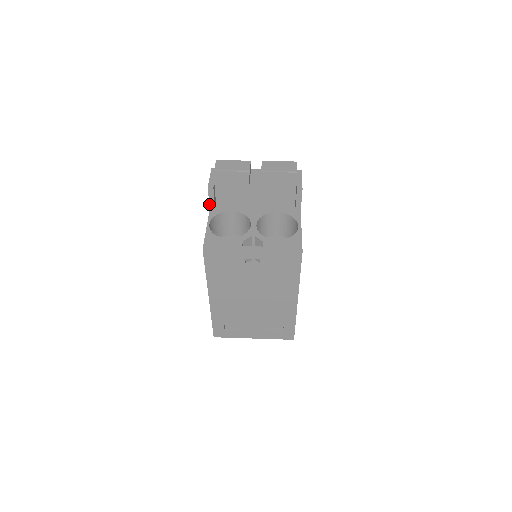
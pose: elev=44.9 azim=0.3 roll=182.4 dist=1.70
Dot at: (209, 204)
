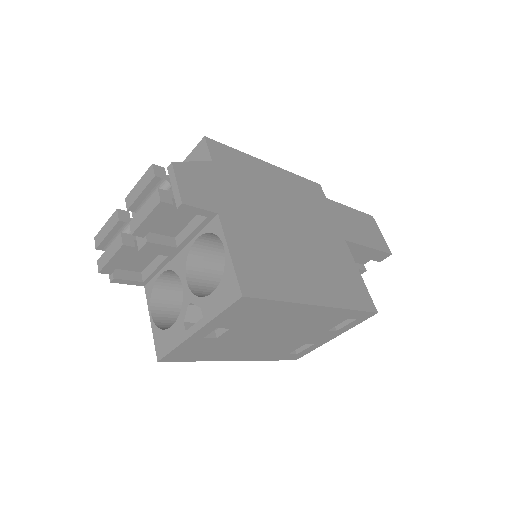
Dot at: (136, 285)
